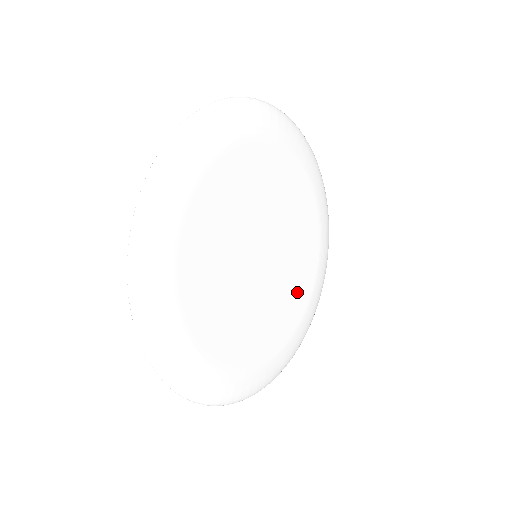
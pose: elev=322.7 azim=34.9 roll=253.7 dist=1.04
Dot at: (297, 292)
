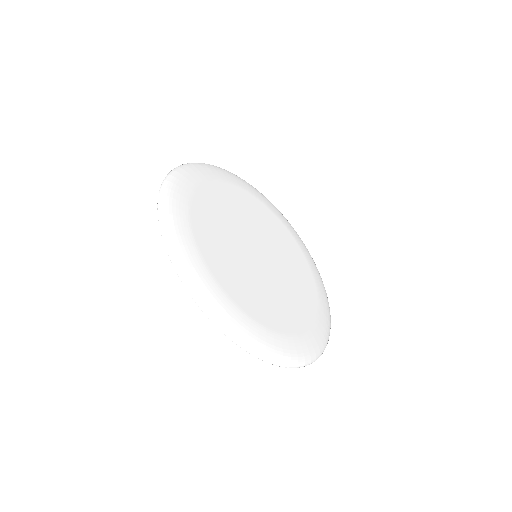
Dot at: (285, 240)
